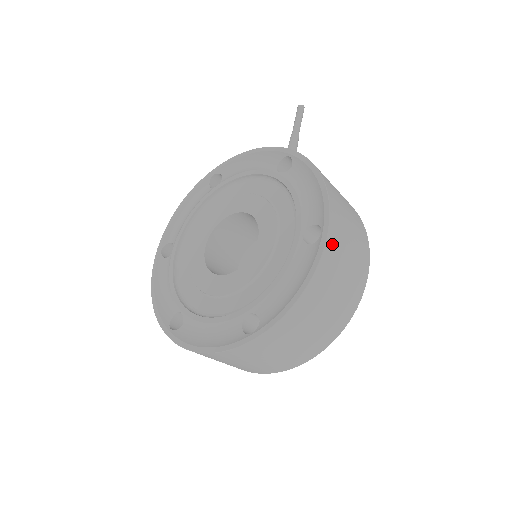
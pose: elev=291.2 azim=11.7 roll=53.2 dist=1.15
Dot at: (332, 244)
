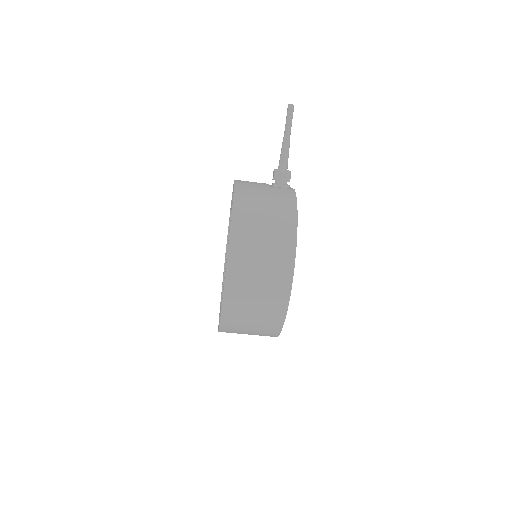
Dot at: (233, 282)
